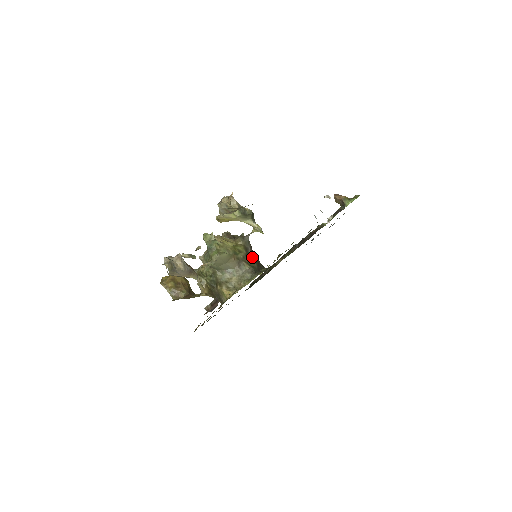
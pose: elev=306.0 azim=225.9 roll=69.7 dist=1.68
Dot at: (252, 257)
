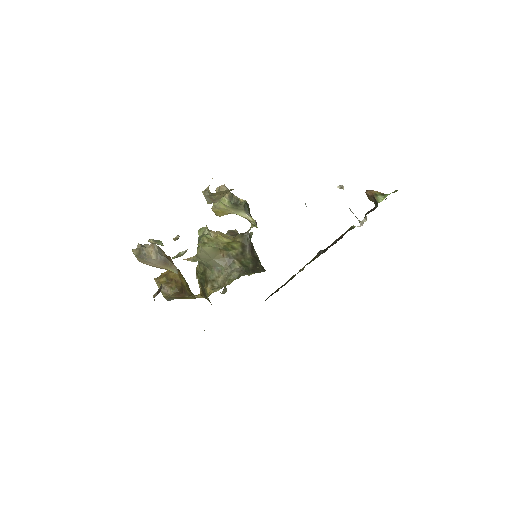
Dot at: (249, 256)
